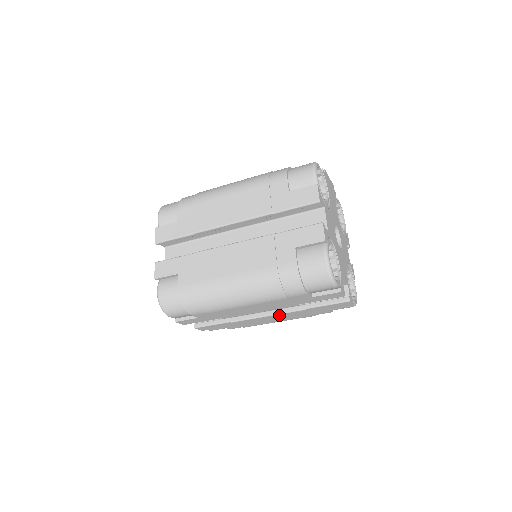
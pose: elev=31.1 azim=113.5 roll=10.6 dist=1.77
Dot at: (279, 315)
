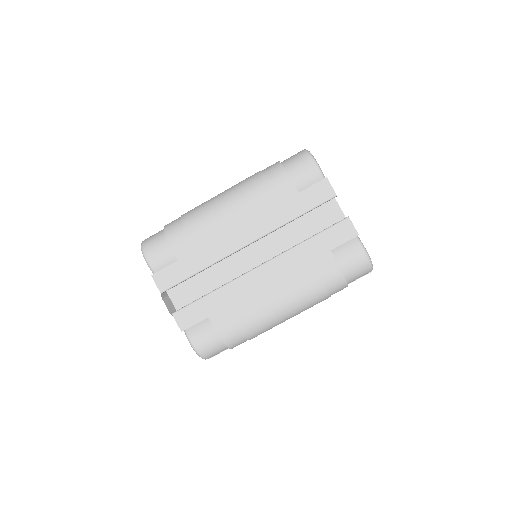
Dot at: (273, 264)
